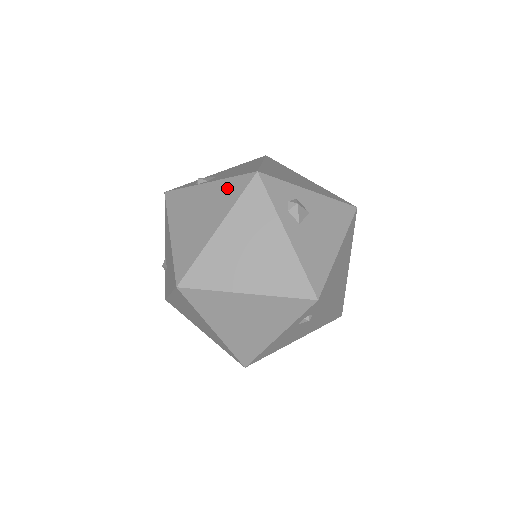
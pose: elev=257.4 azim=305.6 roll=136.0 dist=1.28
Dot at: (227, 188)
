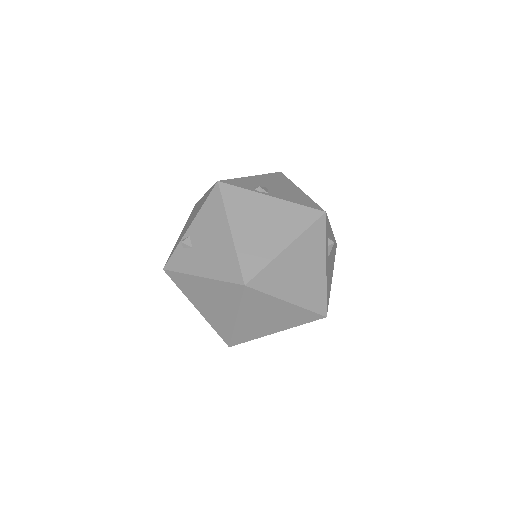
Dot at: (296, 213)
